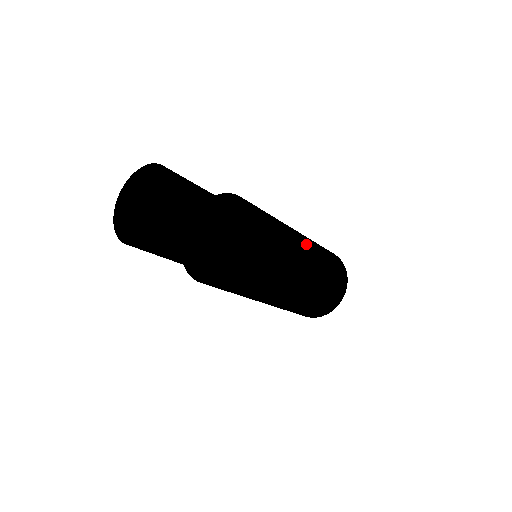
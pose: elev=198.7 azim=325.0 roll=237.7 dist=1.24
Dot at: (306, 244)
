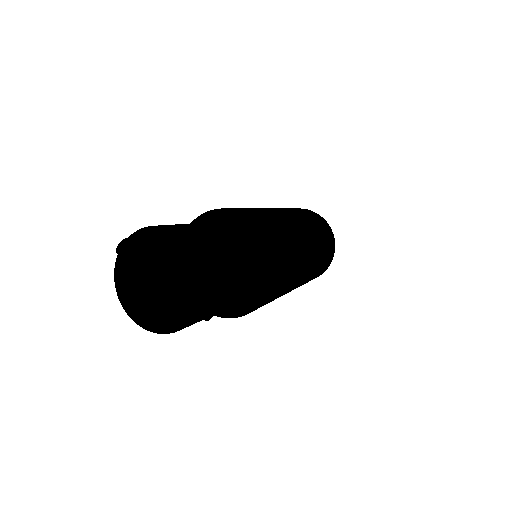
Dot at: (309, 238)
